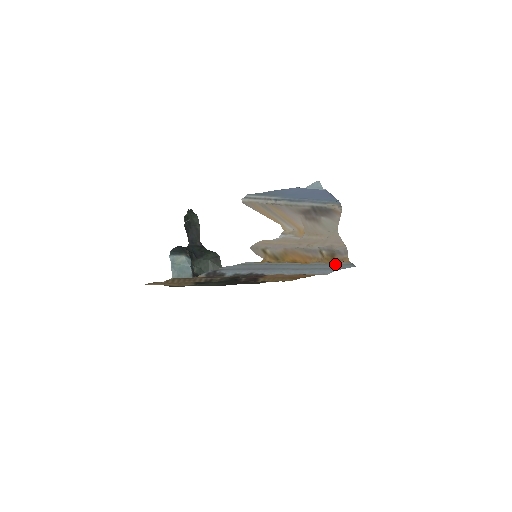
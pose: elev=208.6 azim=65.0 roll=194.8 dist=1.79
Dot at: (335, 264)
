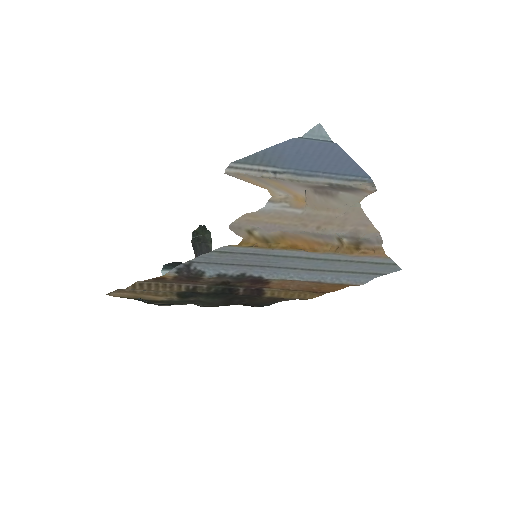
Dot at: (366, 261)
